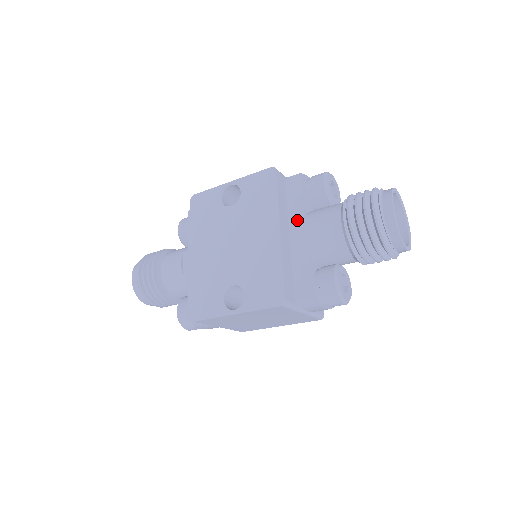
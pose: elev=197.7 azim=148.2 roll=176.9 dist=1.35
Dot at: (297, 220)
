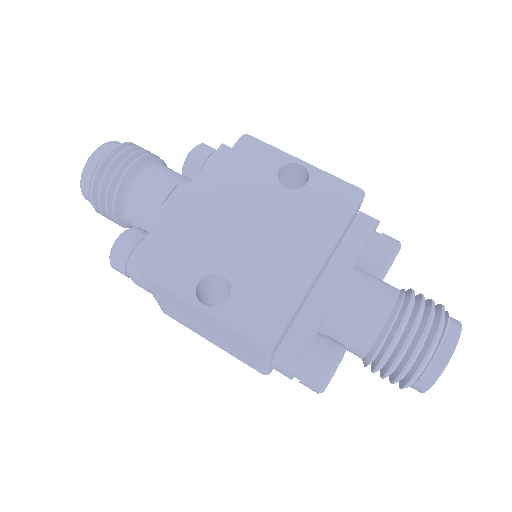
Dot at: (342, 266)
